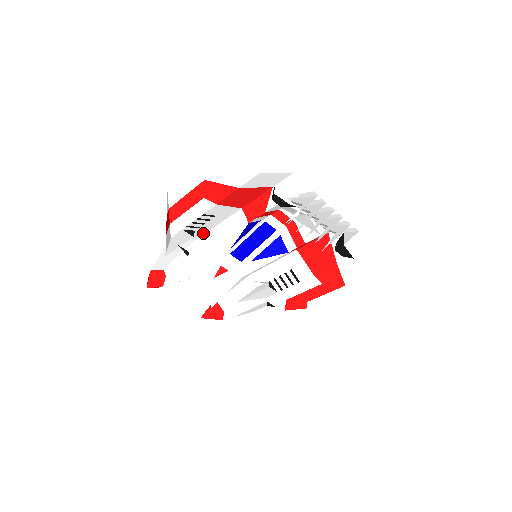
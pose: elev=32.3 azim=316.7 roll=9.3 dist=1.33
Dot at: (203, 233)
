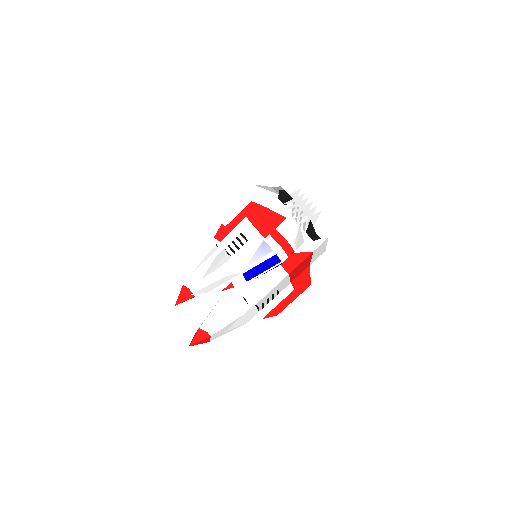
Dot at: (235, 266)
